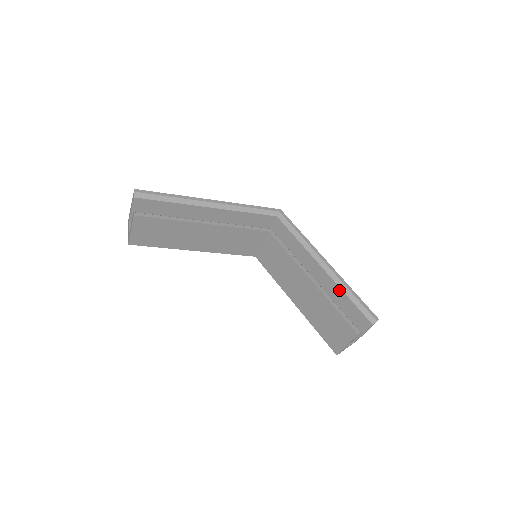
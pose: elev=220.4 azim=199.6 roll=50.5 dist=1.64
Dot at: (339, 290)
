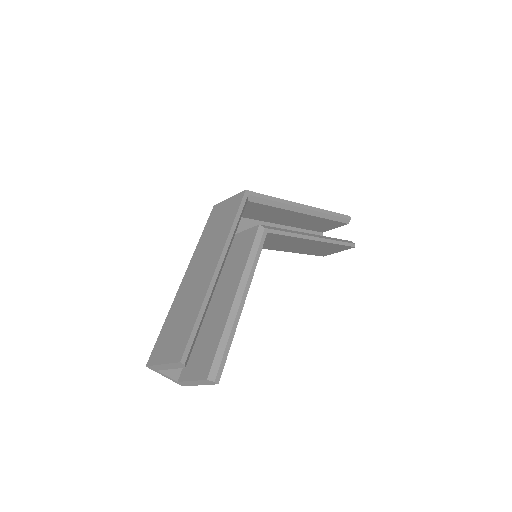
Dot at: (320, 219)
